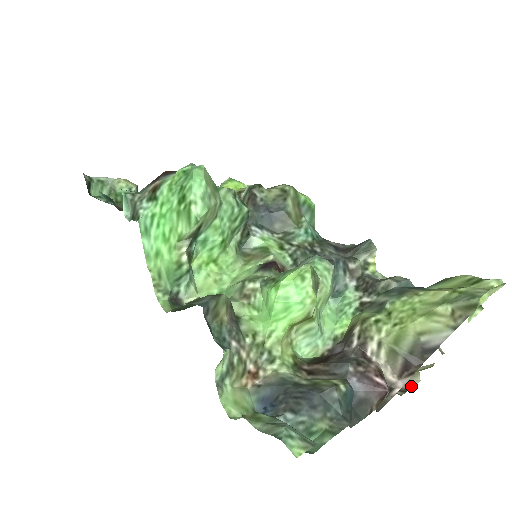
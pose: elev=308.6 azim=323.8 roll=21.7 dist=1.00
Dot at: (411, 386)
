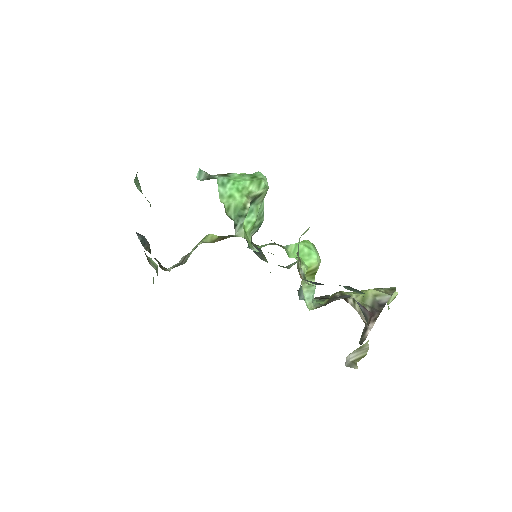
Dot at: occluded
